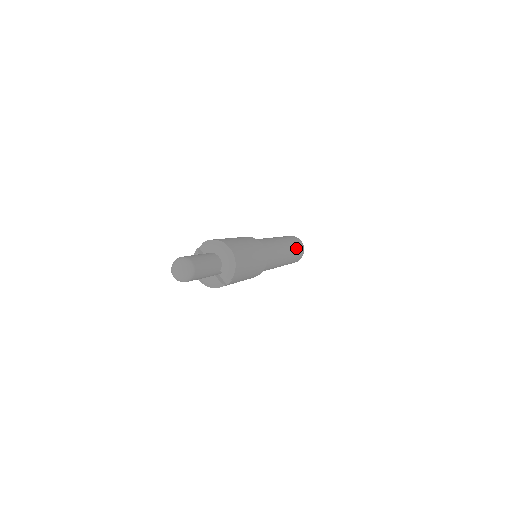
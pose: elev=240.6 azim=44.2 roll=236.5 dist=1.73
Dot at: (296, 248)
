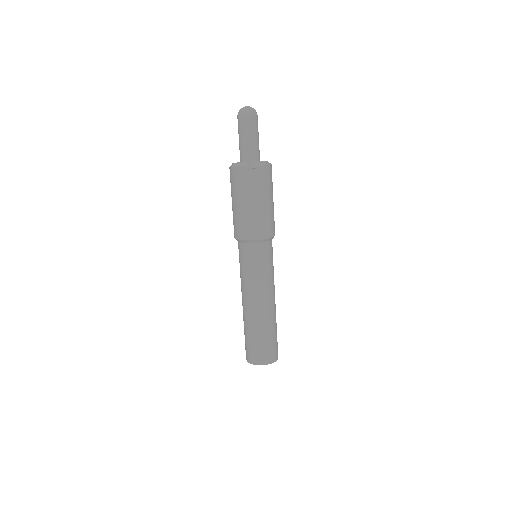
Dot at: (275, 333)
